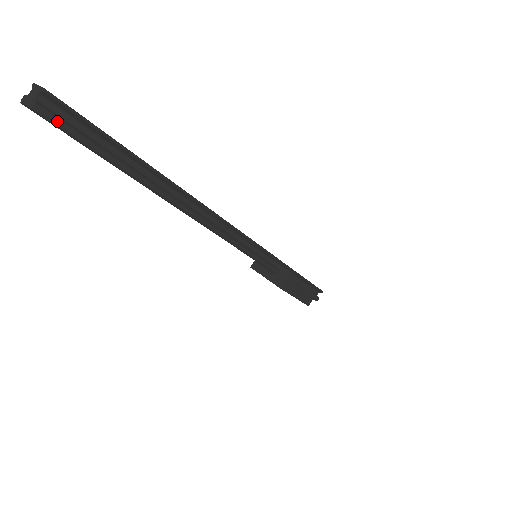
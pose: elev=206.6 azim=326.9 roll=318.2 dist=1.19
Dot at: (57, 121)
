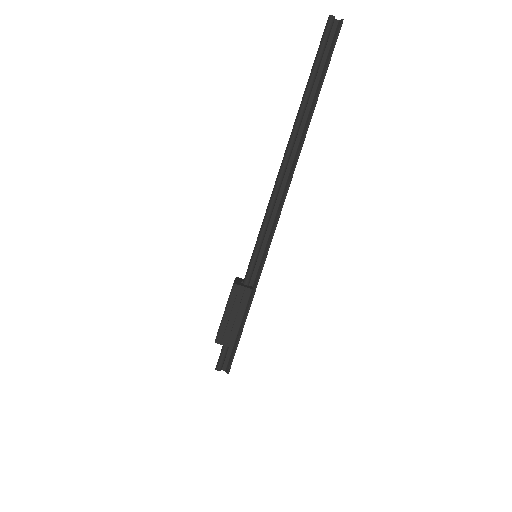
Dot at: (328, 31)
